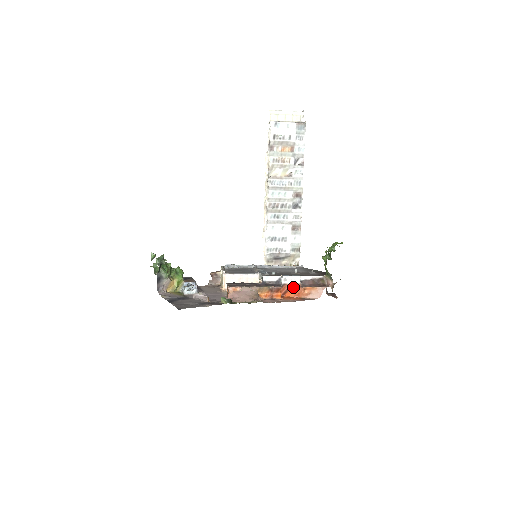
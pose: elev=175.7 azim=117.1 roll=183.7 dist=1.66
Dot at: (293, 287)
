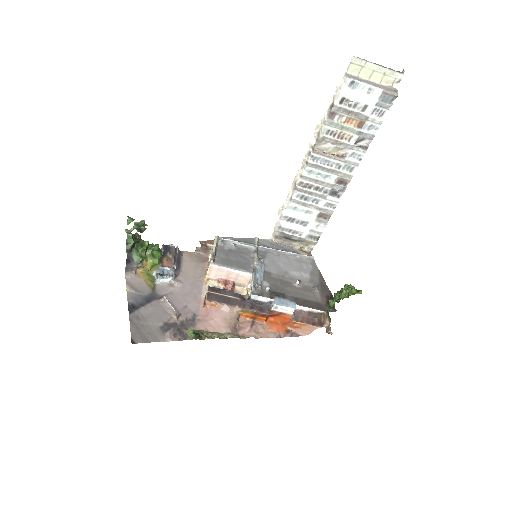
Dot at: (282, 316)
